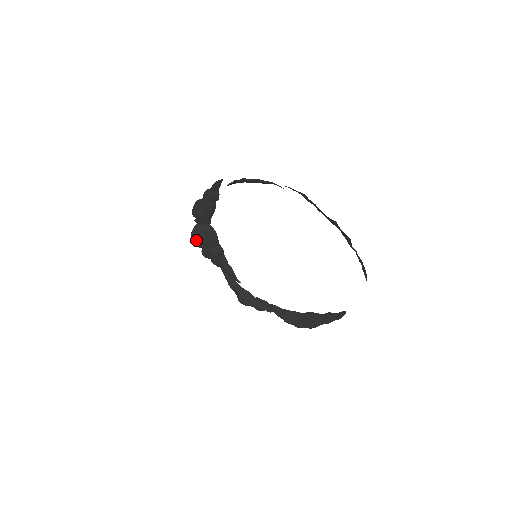
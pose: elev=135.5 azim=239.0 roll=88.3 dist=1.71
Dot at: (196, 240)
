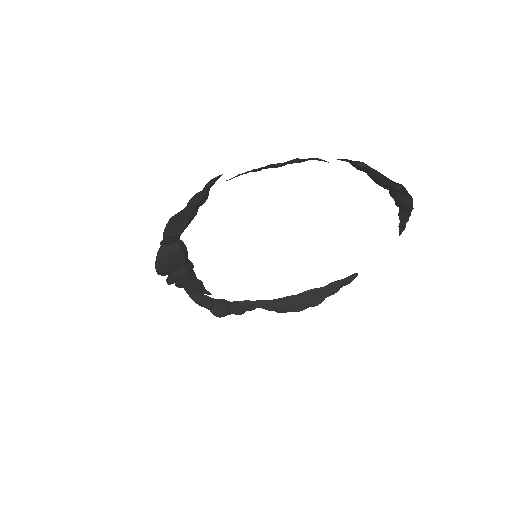
Dot at: (163, 268)
